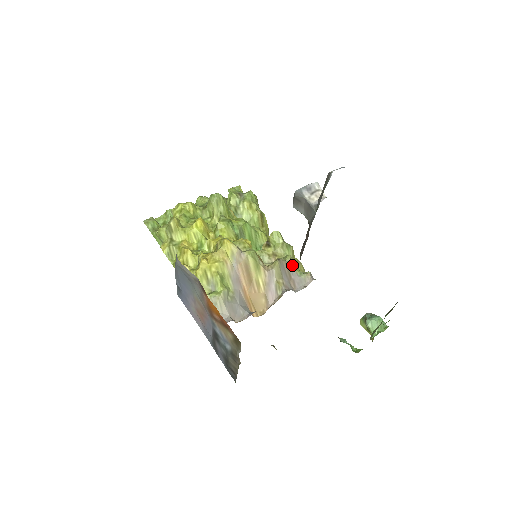
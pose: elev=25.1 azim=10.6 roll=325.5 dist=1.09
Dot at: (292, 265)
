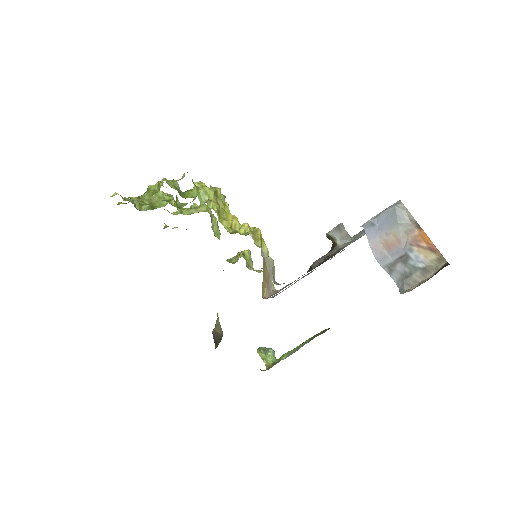
Dot at: occluded
